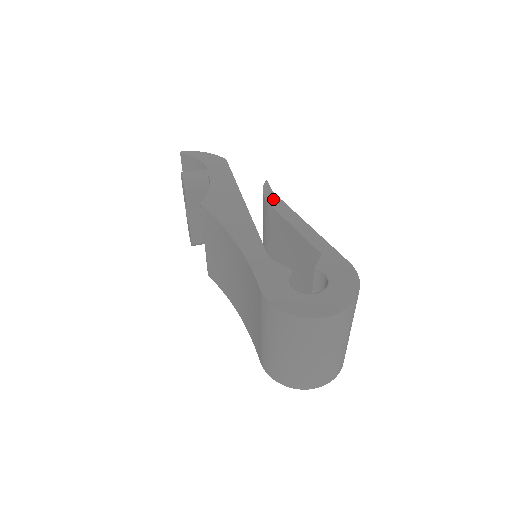
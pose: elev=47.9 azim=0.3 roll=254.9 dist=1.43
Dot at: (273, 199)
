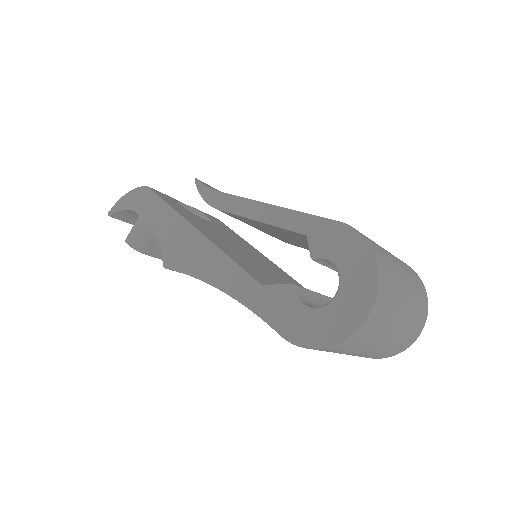
Dot at: (216, 200)
